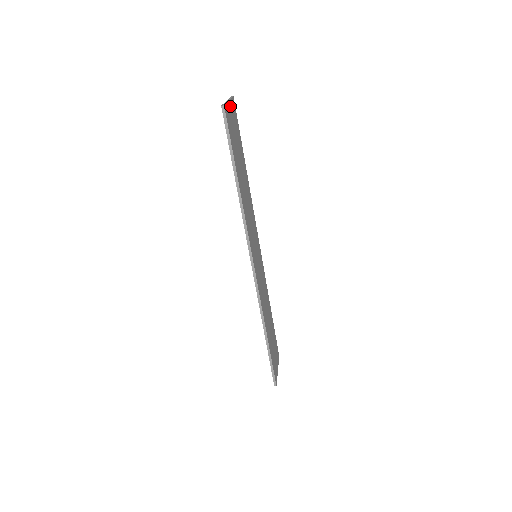
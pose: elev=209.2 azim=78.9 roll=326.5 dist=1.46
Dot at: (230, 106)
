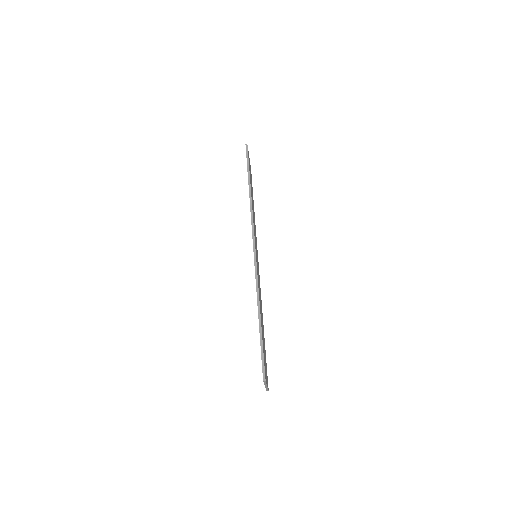
Dot at: (249, 160)
